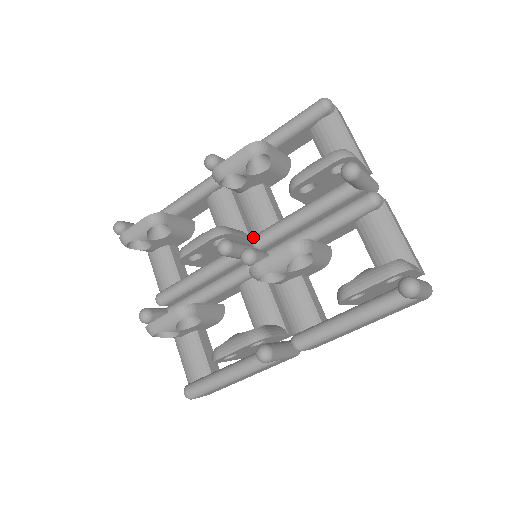
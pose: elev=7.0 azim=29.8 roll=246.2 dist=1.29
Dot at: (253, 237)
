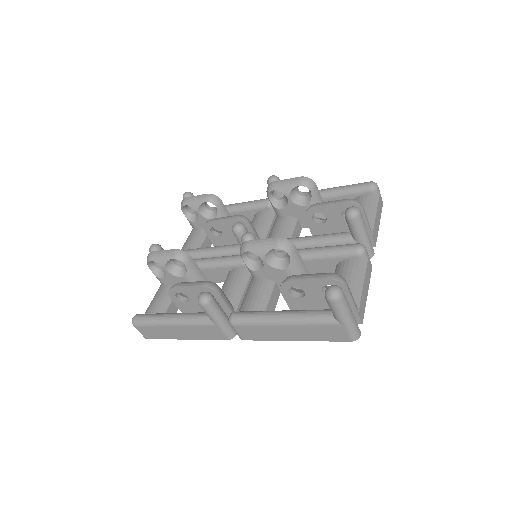
Dot at: occluded
